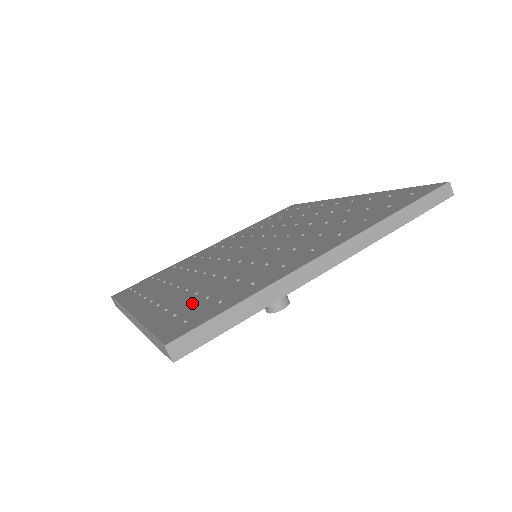
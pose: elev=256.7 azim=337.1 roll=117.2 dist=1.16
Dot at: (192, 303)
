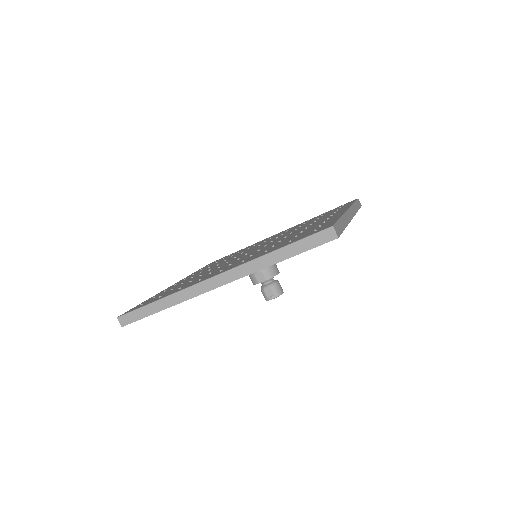
Dot at: (287, 241)
